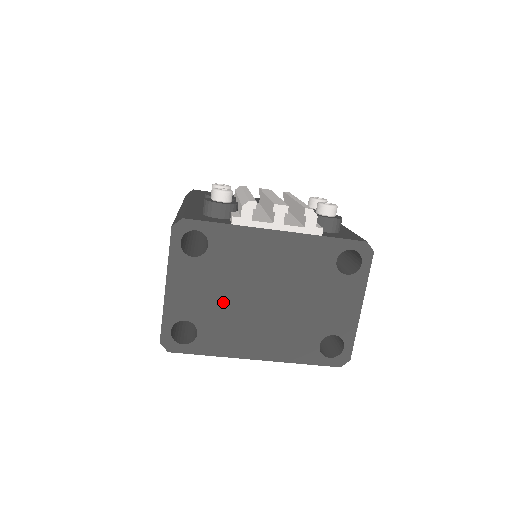
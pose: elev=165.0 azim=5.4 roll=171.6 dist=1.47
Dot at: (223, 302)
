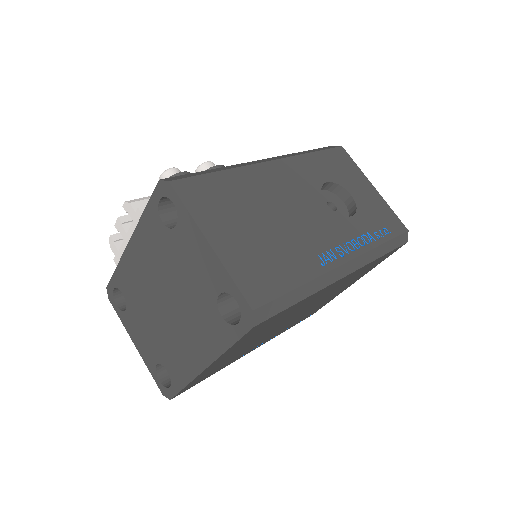
Dot at: (156, 331)
